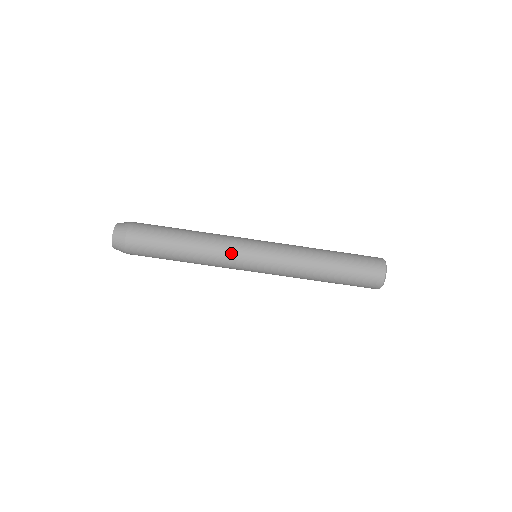
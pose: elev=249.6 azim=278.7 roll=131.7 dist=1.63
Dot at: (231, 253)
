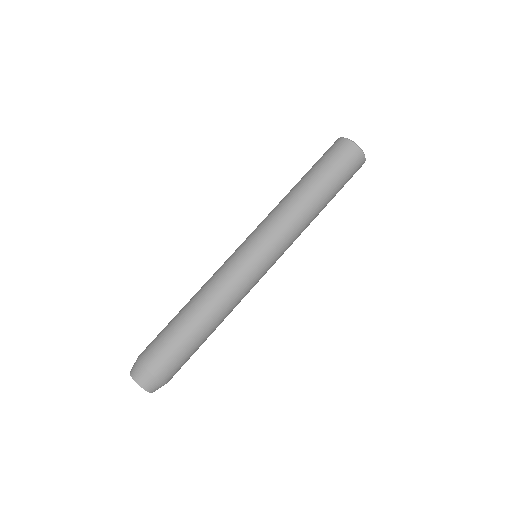
Dot at: (228, 269)
